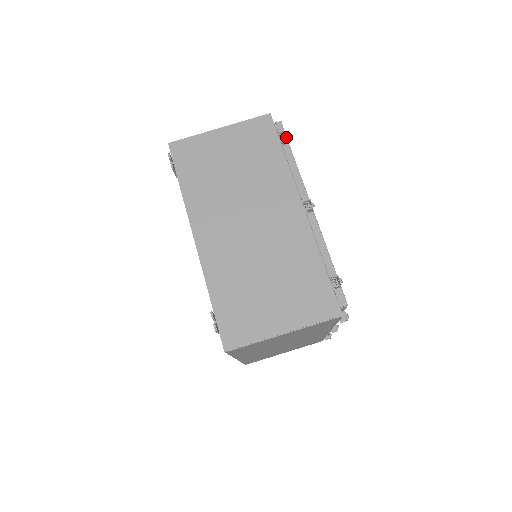
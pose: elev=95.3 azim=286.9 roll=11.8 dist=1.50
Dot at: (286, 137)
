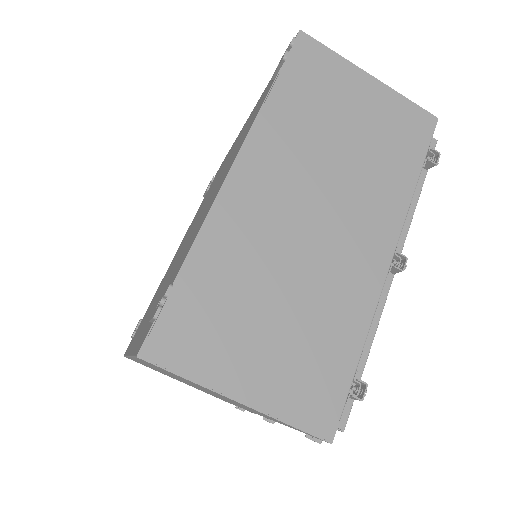
Dot at: (435, 161)
